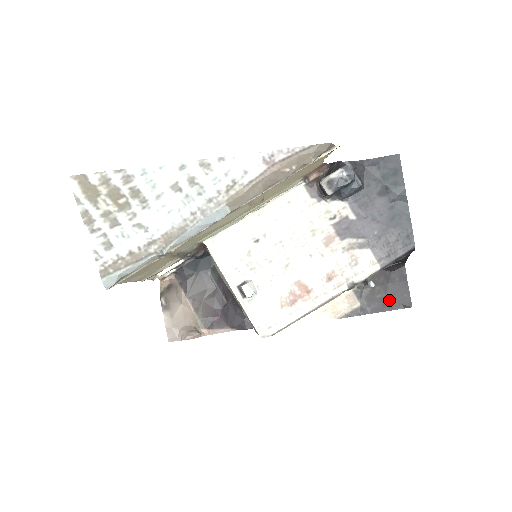
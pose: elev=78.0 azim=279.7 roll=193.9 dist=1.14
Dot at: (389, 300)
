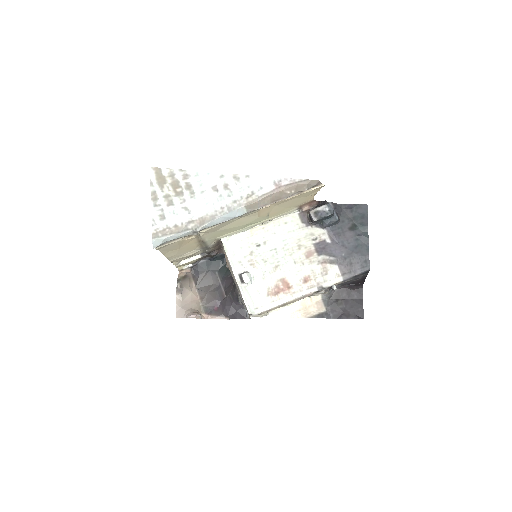
Dot at: (347, 311)
